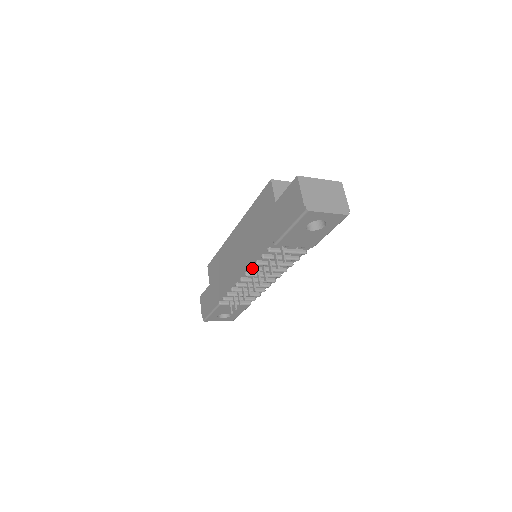
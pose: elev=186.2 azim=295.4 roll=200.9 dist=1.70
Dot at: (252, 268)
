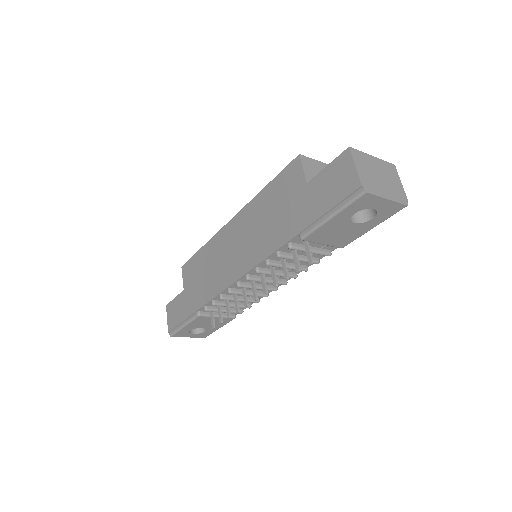
Dot at: (258, 269)
